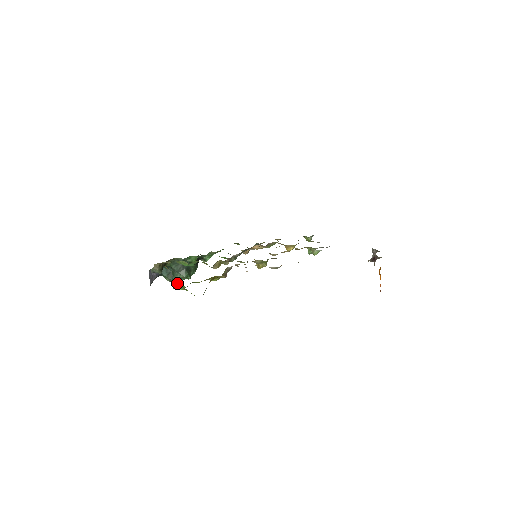
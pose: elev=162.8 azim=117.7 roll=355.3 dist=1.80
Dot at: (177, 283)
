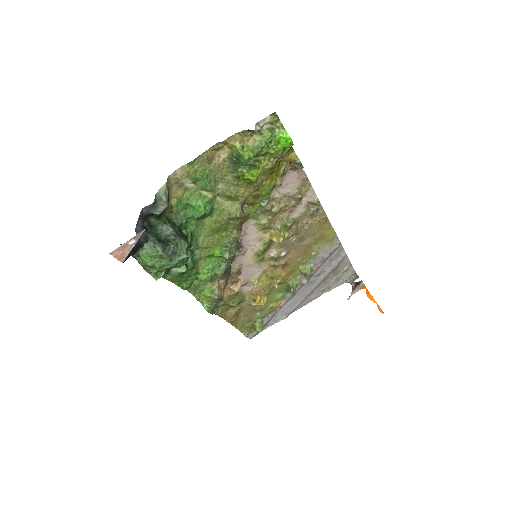
Dot at: (242, 151)
